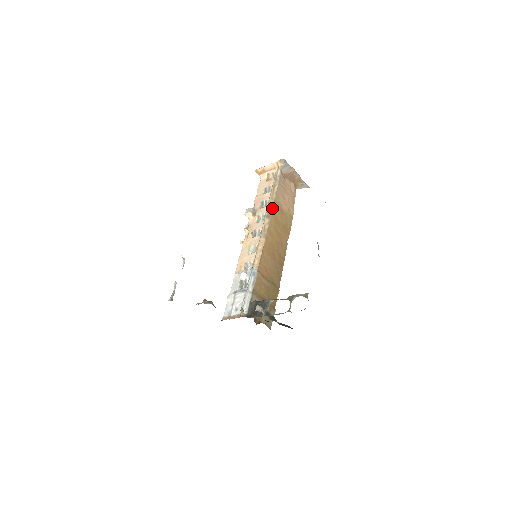
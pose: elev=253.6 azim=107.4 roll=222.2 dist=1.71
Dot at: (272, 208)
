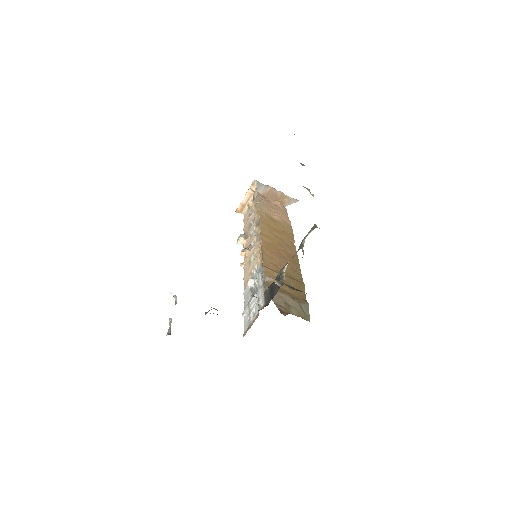
Dot at: (259, 218)
